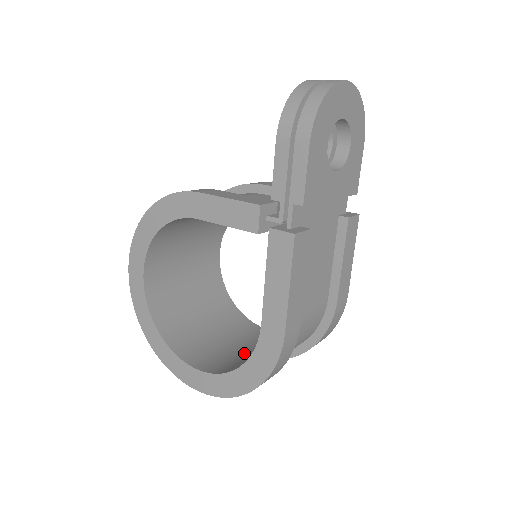
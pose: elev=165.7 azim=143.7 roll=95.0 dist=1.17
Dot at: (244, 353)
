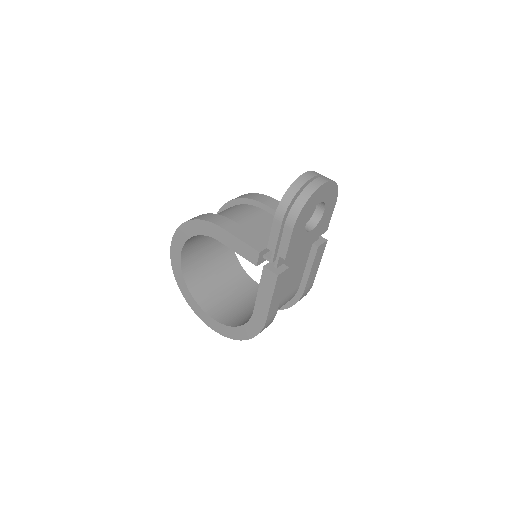
Dot at: (242, 307)
